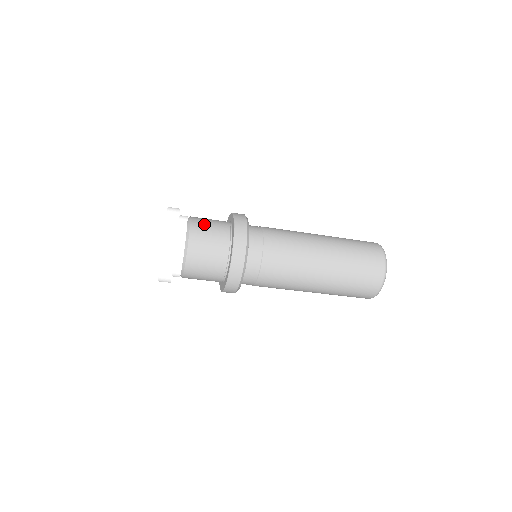
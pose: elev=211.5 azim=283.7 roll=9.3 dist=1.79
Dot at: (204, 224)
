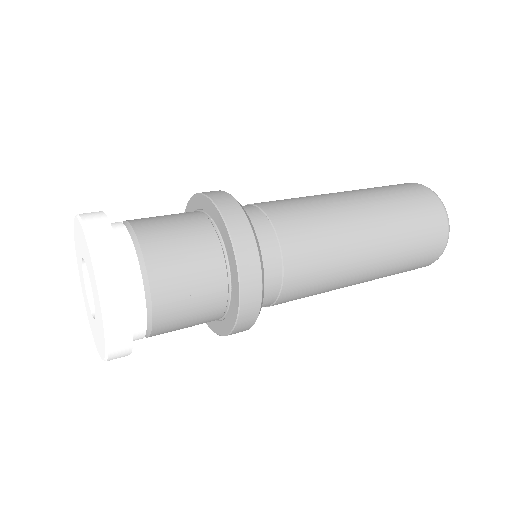
Dot at: (171, 250)
